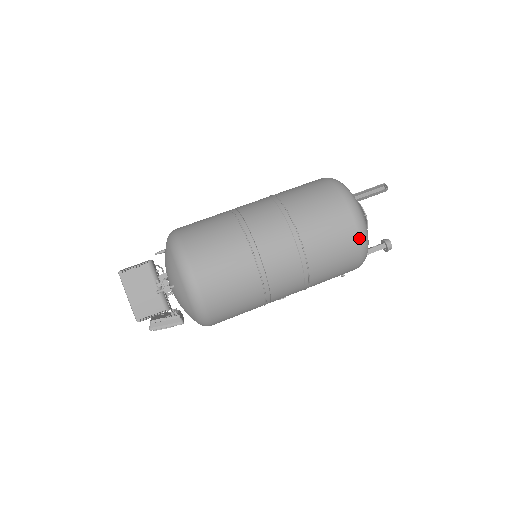
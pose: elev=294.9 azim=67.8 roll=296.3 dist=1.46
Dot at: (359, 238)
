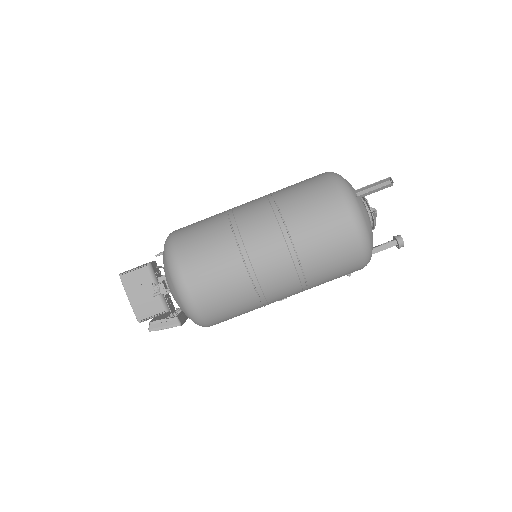
Dot at: (358, 239)
